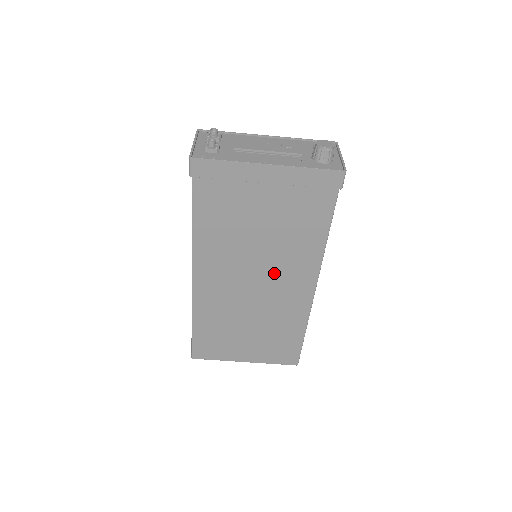
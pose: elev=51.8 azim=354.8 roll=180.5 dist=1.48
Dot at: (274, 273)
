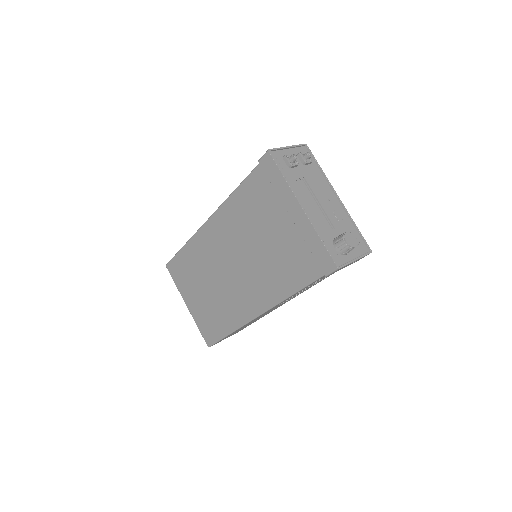
Dot at: (247, 276)
